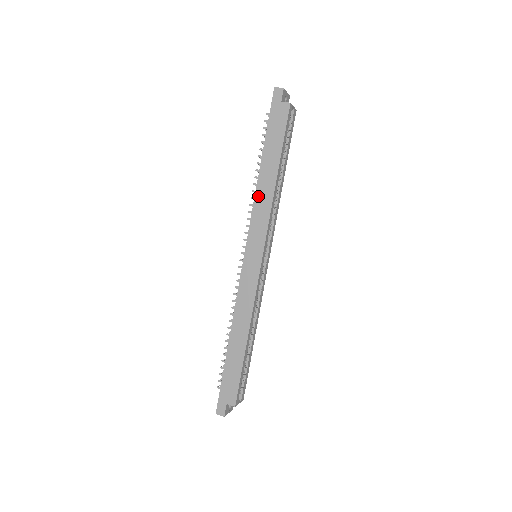
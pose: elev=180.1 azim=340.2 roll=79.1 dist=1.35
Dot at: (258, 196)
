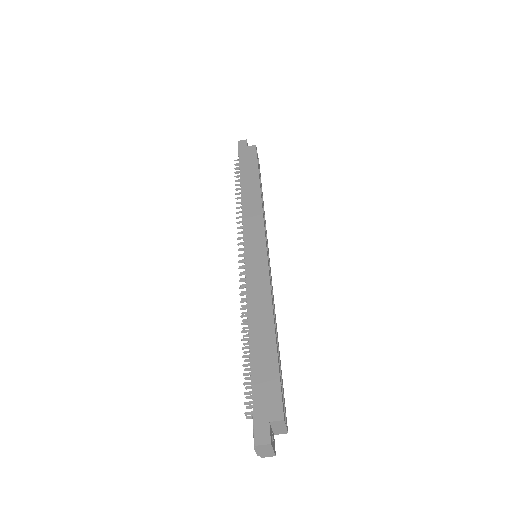
Dot at: (245, 203)
